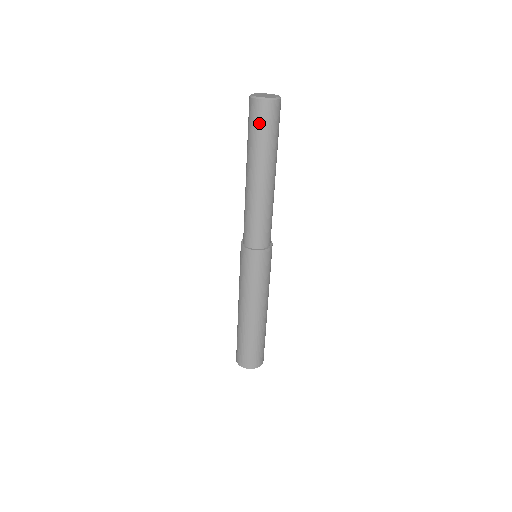
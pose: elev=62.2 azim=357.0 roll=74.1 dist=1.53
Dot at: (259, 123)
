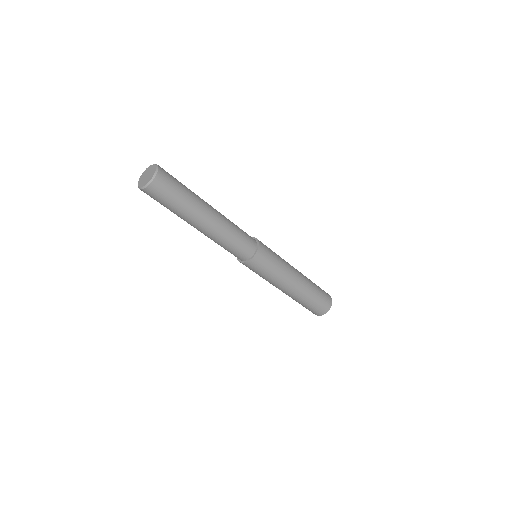
Dot at: (164, 198)
